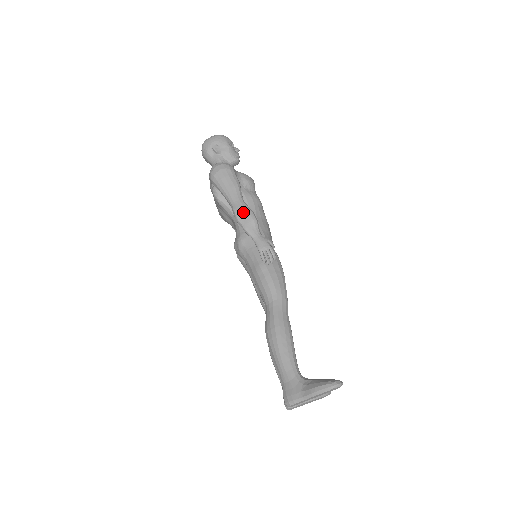
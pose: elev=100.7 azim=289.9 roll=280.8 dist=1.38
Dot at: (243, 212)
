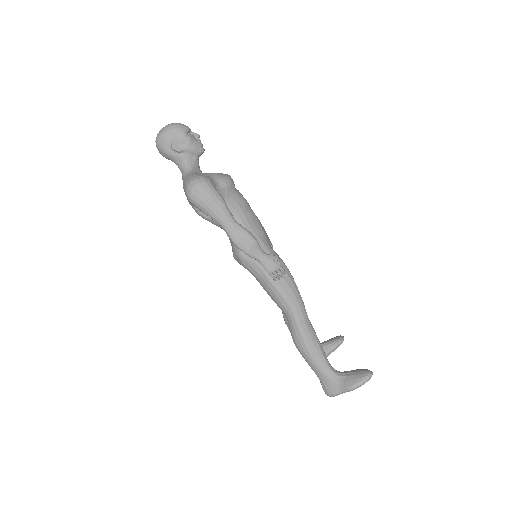
Dot at: (240, 237)
